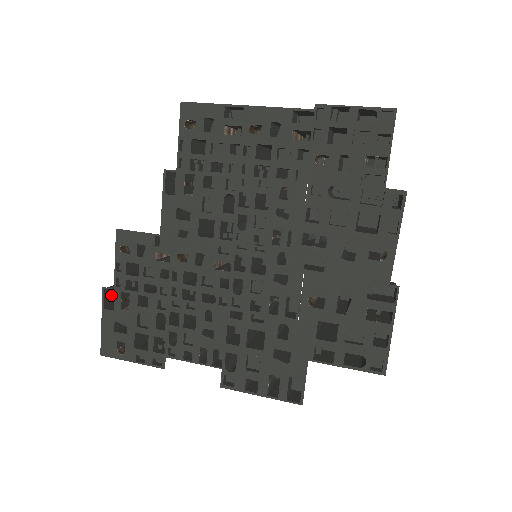
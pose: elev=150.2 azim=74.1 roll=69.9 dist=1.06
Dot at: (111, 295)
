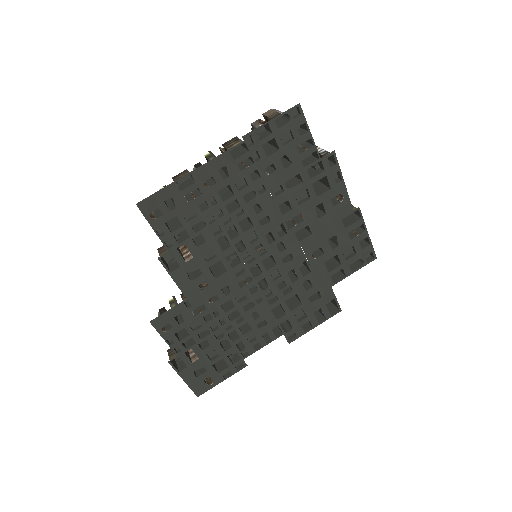
Dot at: (172, 360)
